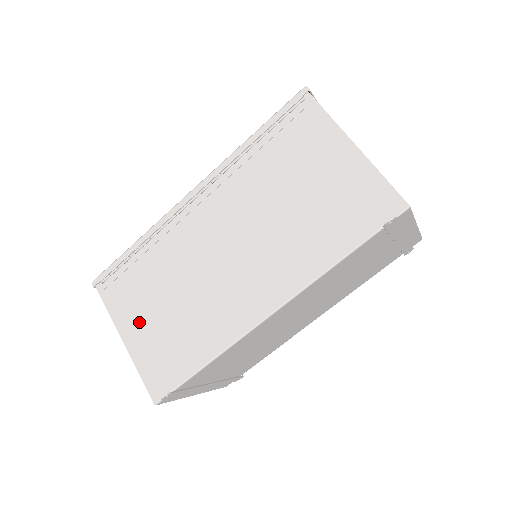
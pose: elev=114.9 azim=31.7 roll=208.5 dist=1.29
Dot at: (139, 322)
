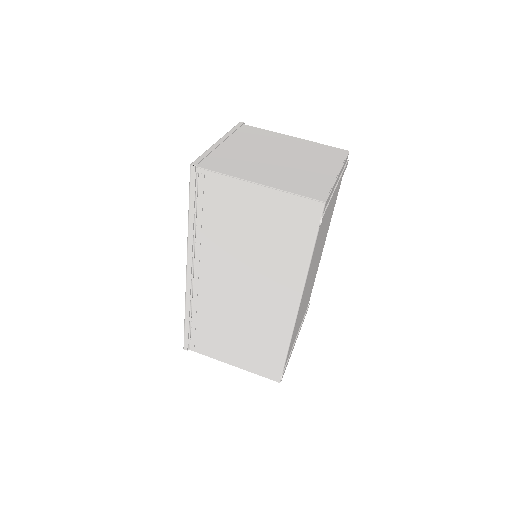
Dot at: (231, 352)
